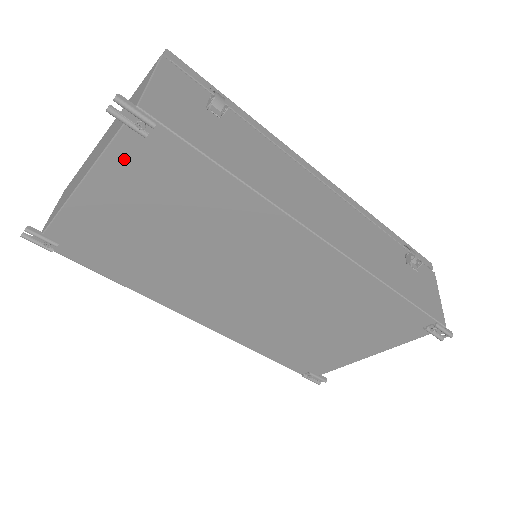
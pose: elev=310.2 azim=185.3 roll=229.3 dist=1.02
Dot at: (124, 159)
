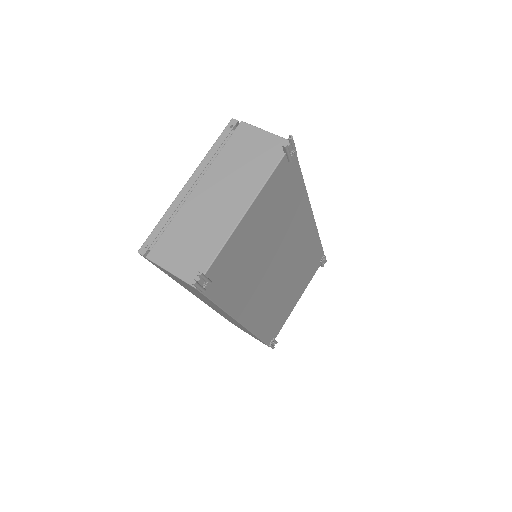
Dot at: (274, 181)
